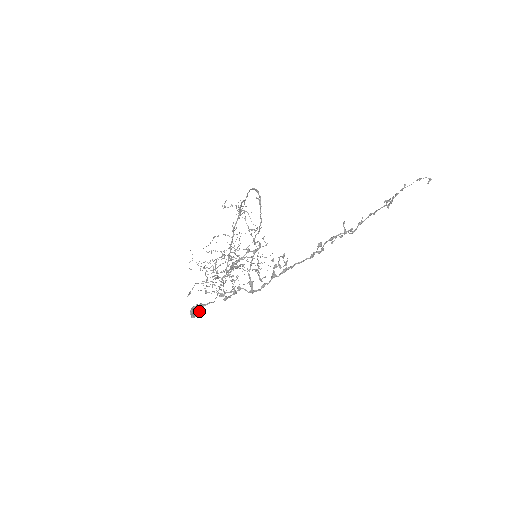
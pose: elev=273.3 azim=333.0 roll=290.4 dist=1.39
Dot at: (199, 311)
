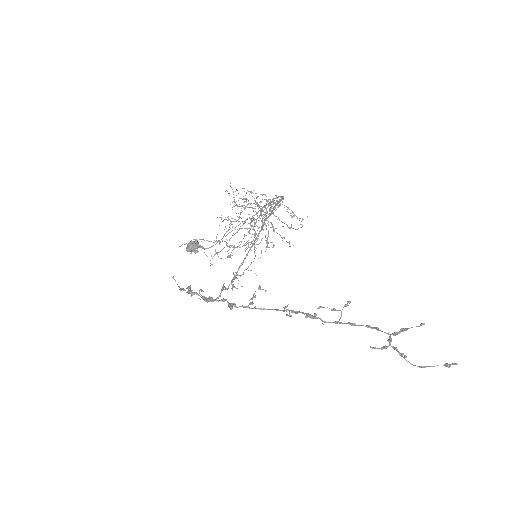
Dot at: (193, 250)
